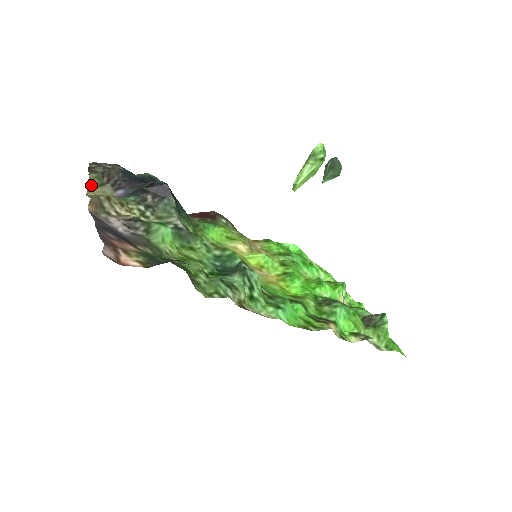
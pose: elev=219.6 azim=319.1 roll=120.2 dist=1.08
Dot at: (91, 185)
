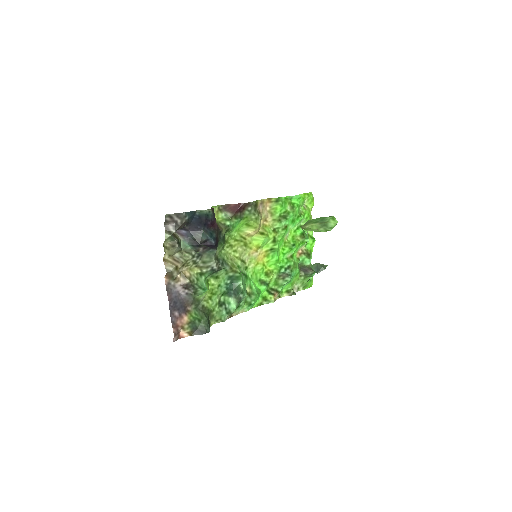
Dot at: (166, 244)
